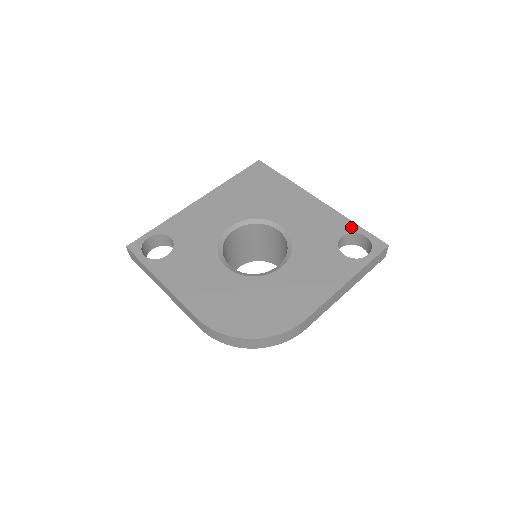
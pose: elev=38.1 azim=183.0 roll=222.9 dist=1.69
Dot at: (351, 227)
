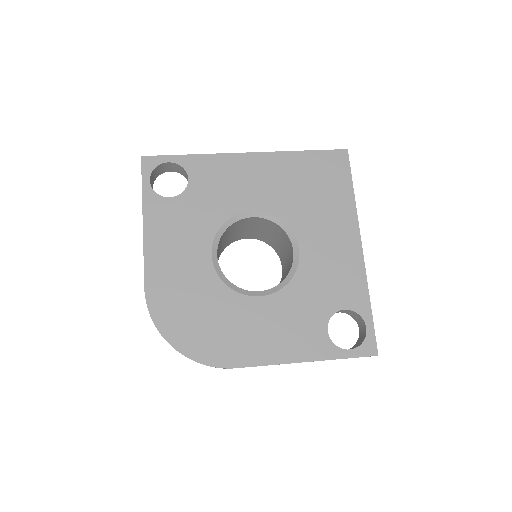
Dot at: (363, 306)
